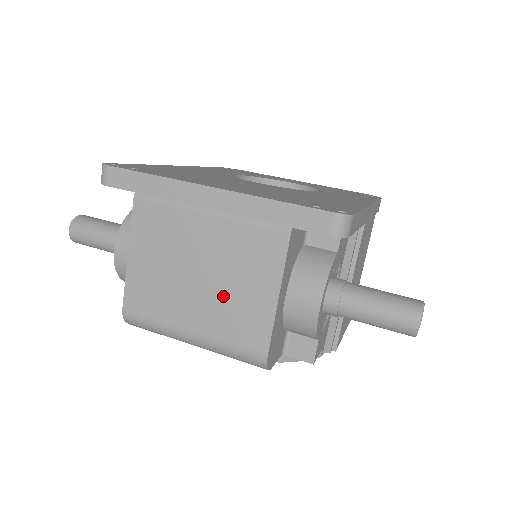
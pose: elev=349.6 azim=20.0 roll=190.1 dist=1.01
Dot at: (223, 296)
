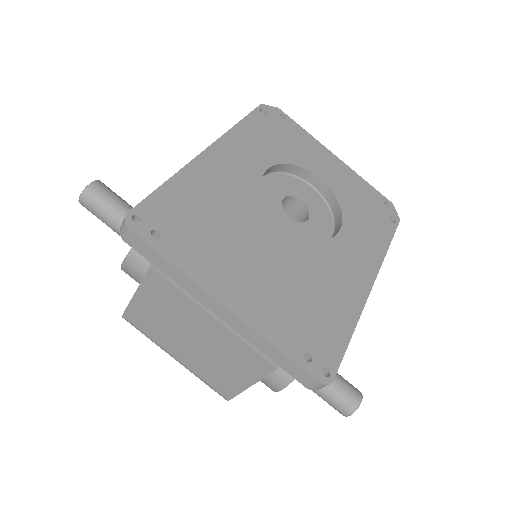
Dot at: (209, 360)
